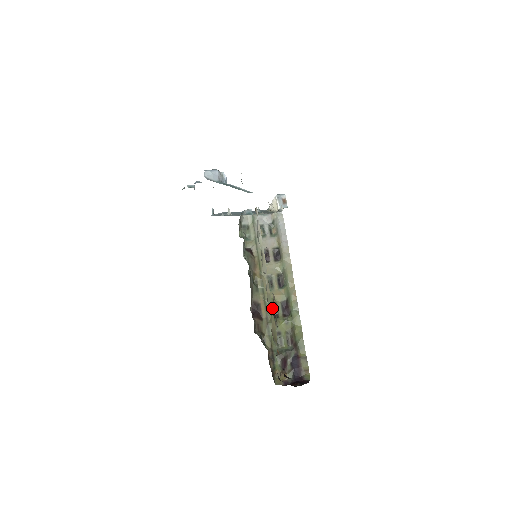
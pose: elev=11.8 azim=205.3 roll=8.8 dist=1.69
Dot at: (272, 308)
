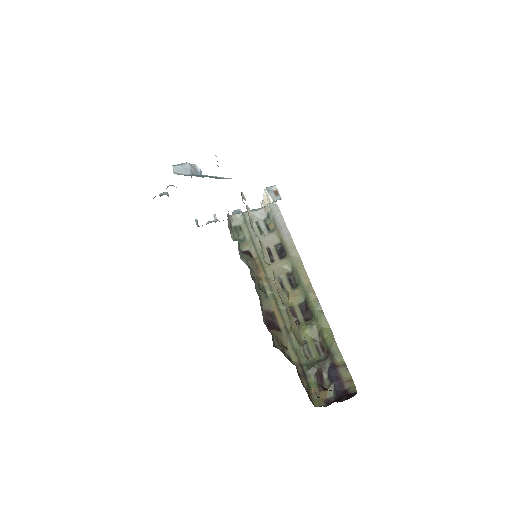
Dot at: occluded
